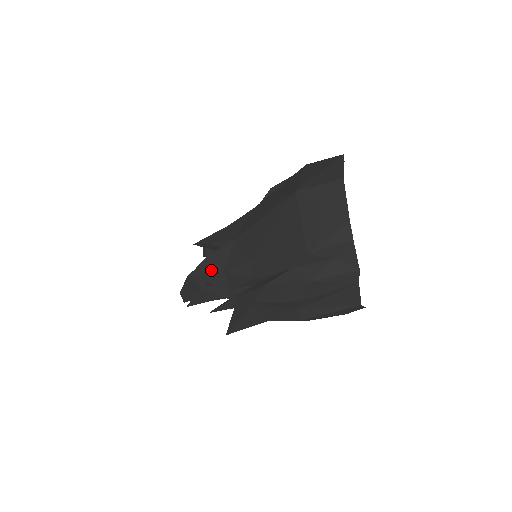
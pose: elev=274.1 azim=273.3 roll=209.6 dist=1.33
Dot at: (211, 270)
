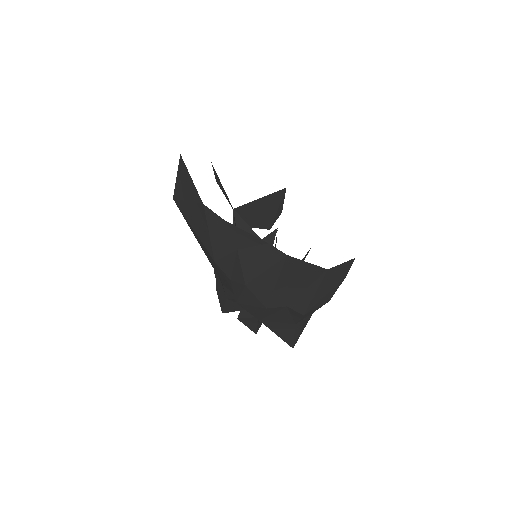
Dot at: (223, 301)
